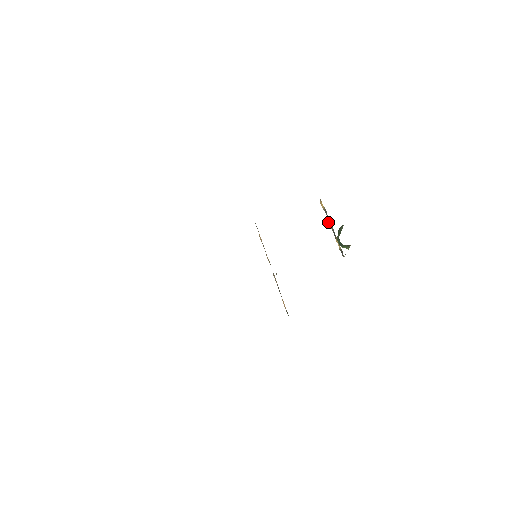
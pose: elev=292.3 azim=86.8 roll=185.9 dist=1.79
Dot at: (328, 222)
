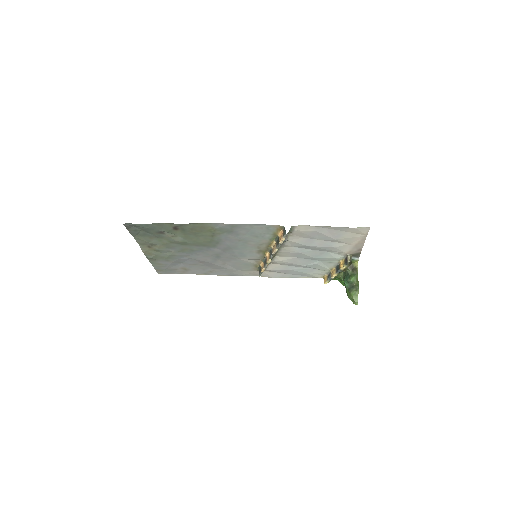
Dot at: (332, 275)
